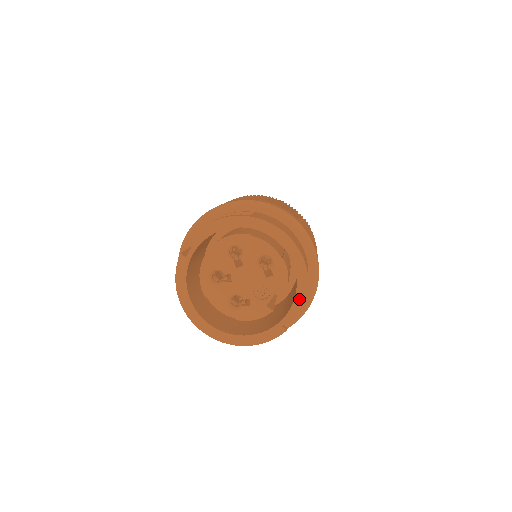
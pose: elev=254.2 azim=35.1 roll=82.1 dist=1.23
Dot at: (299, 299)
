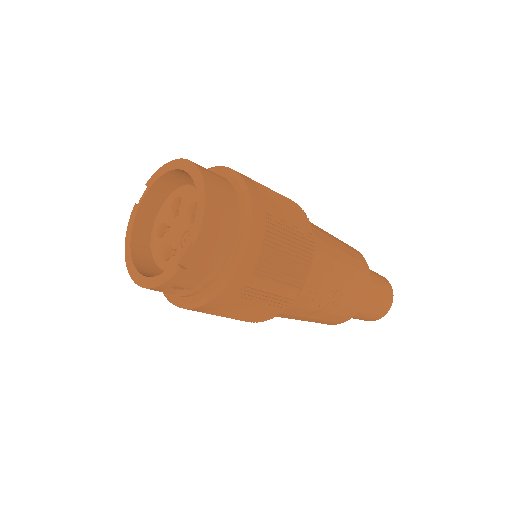
Dot at: (195, 232)
